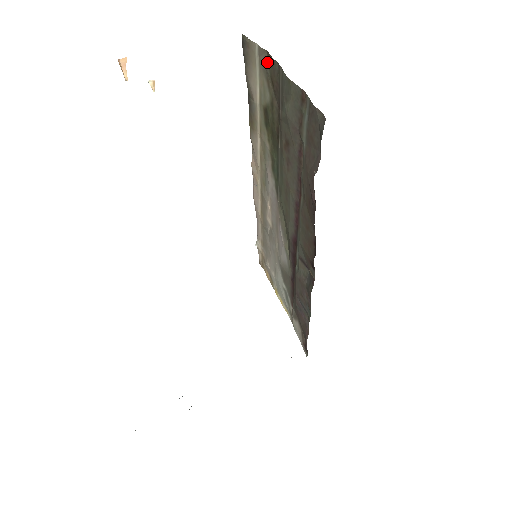
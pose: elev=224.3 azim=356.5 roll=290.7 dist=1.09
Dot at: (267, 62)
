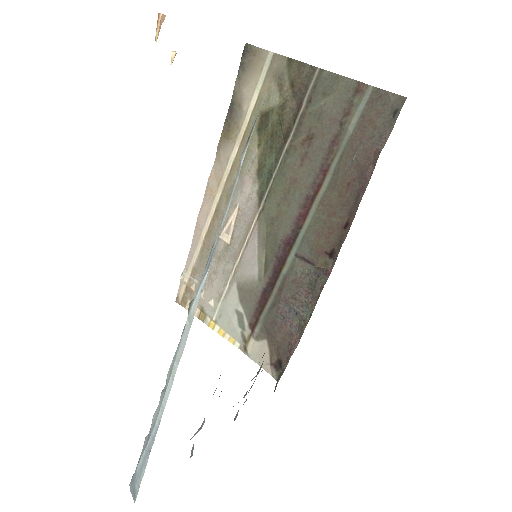
Dot at: (285, 67)
